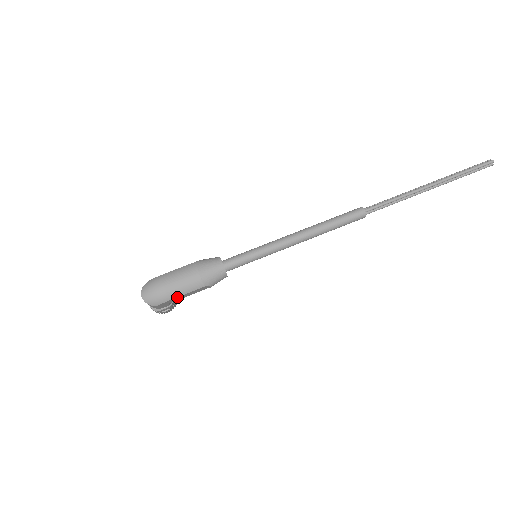
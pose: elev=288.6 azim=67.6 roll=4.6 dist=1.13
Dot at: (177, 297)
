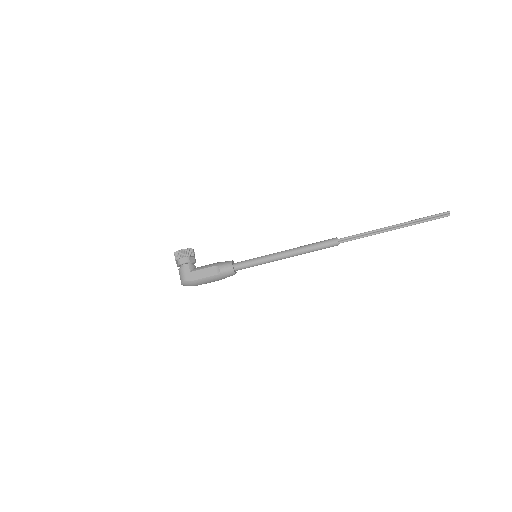
Dot at: occluded
